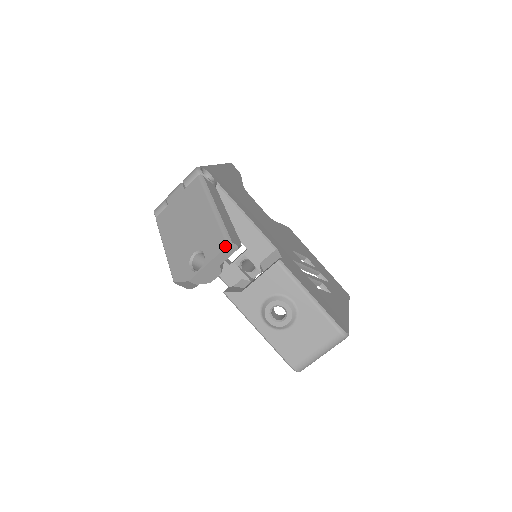
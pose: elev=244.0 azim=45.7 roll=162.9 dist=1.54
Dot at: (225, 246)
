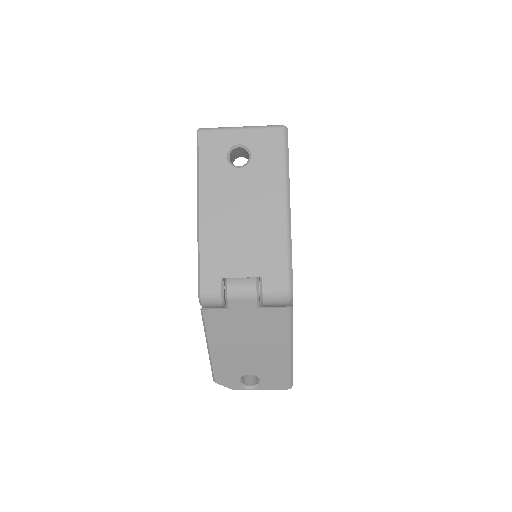
Dot at: (286, 389)
